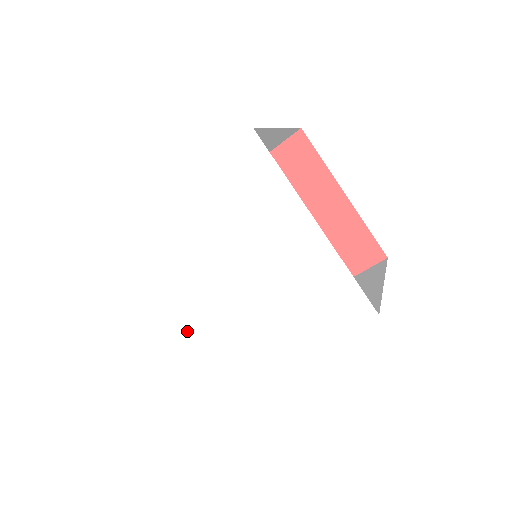
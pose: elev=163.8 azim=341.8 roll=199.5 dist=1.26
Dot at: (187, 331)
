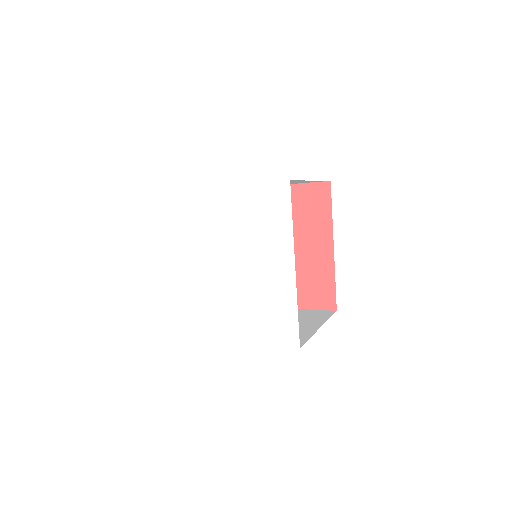
Dot at: (245, 318)
